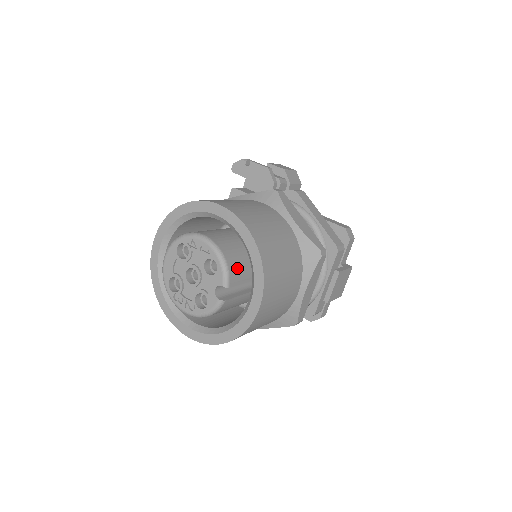
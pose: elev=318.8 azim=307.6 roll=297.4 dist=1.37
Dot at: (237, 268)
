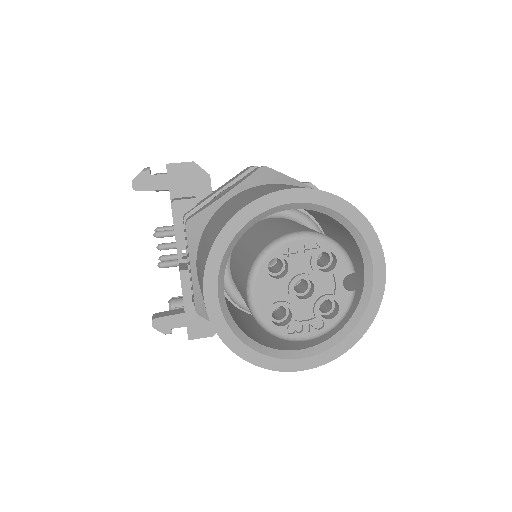
Dot at: occluded
